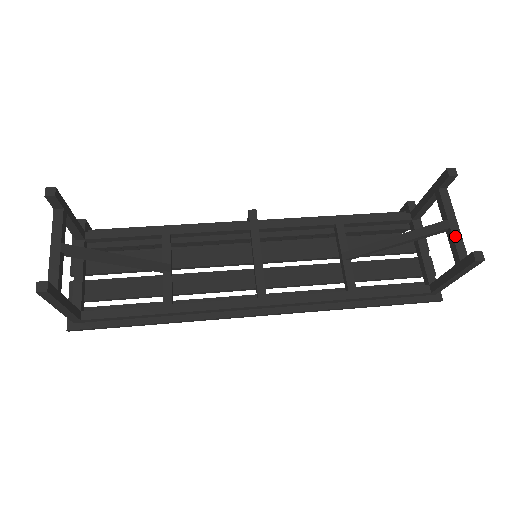
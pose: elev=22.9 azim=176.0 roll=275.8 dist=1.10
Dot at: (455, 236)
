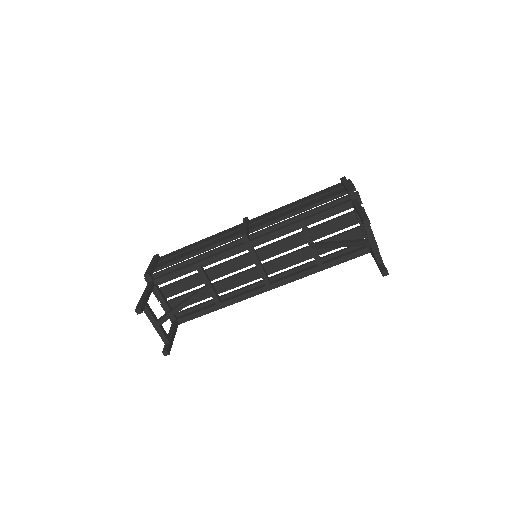
Dot at: (374, 251)
